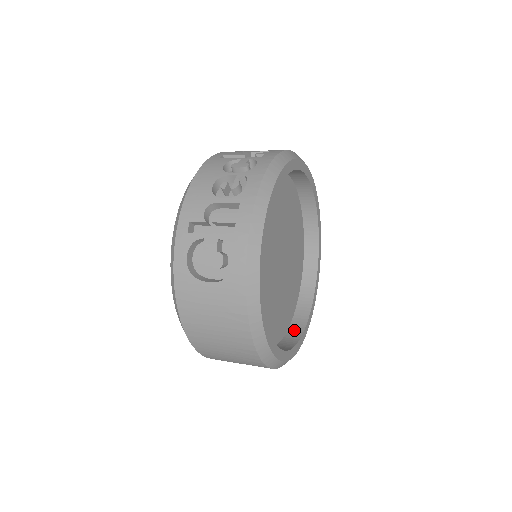
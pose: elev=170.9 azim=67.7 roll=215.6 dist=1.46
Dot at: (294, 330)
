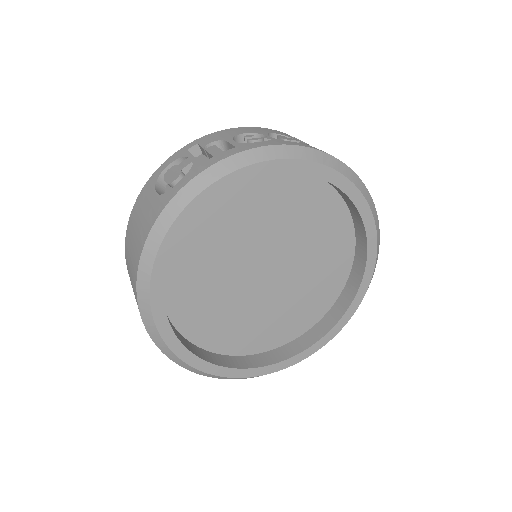
Dot at: (230, 360)
